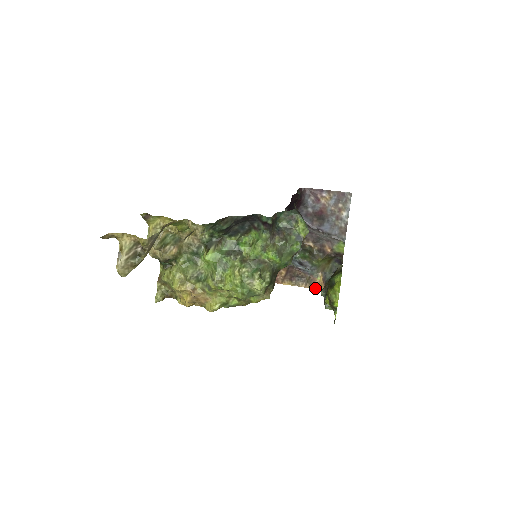
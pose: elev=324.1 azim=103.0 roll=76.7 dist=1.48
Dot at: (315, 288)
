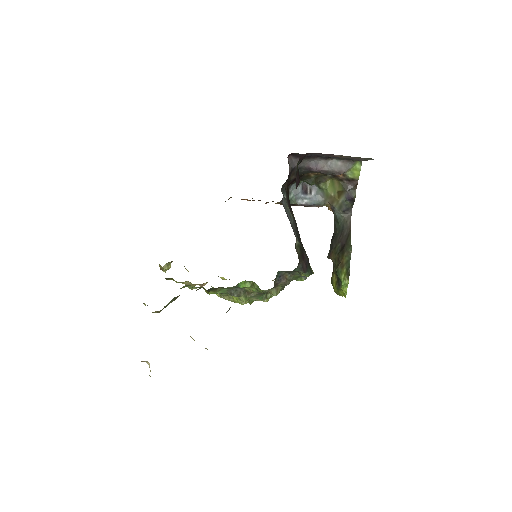
Dot at: occluded
